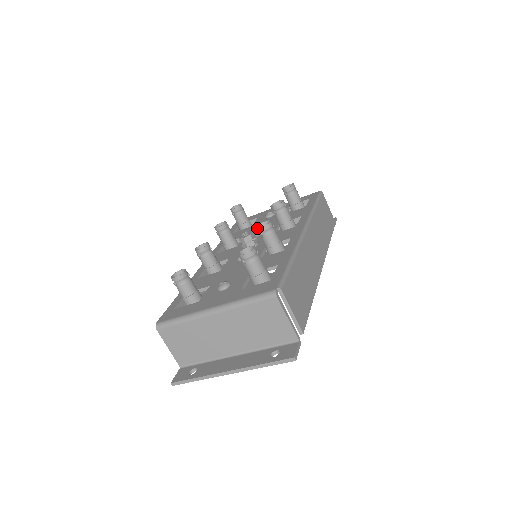
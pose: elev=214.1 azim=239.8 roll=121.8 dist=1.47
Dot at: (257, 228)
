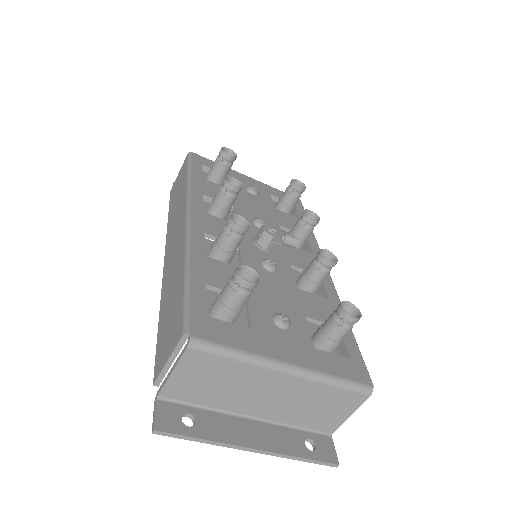
Dot at: (325, 258)
